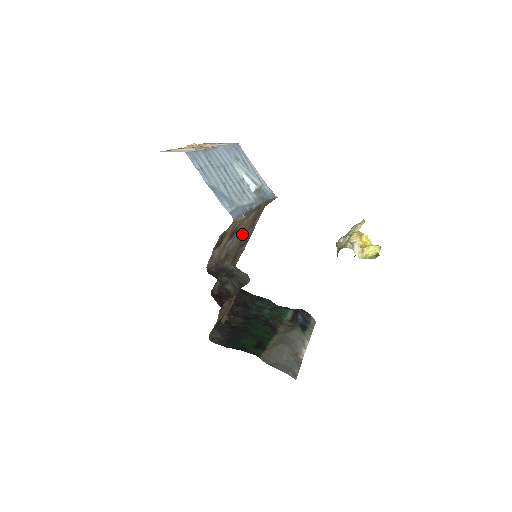
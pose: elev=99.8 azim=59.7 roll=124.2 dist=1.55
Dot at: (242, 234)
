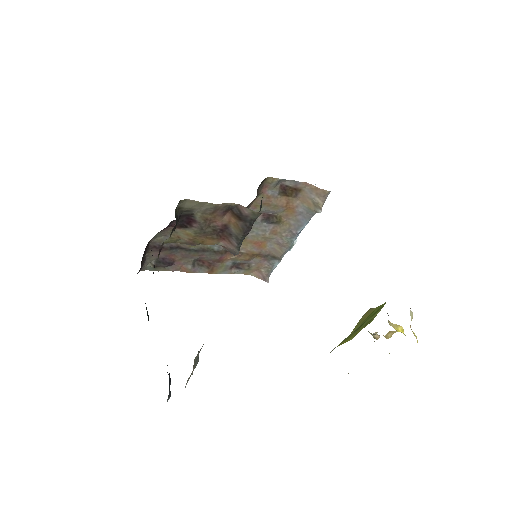
Dot at: occluded
